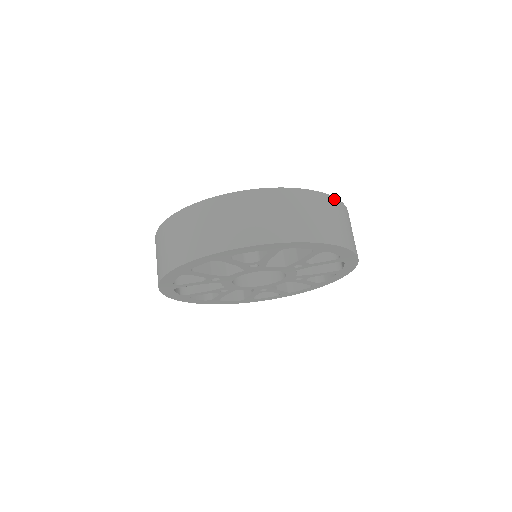
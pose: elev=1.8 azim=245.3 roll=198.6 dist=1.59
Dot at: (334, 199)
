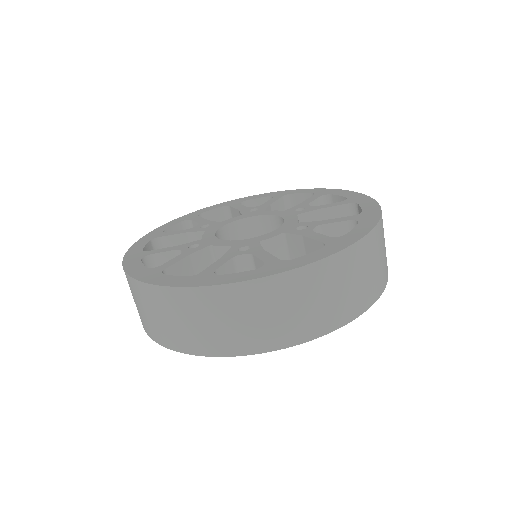
Dot at: (368, 237)
